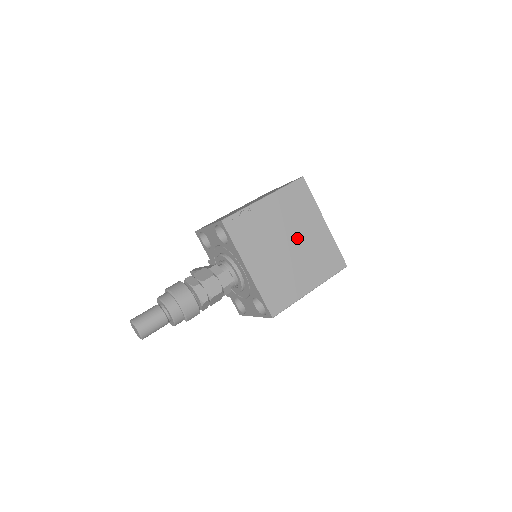
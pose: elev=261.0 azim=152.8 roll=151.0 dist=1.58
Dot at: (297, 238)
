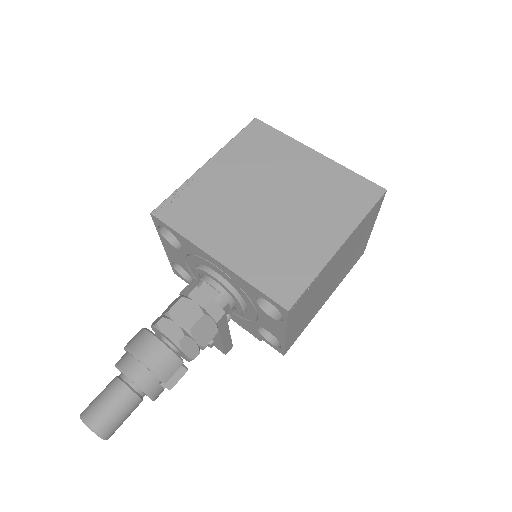
Dot at: (280, 188)
